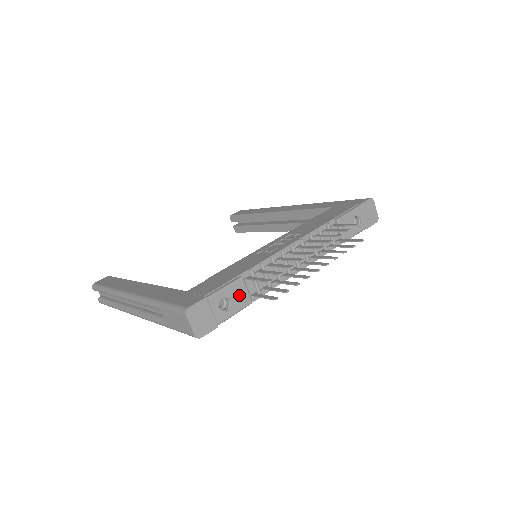
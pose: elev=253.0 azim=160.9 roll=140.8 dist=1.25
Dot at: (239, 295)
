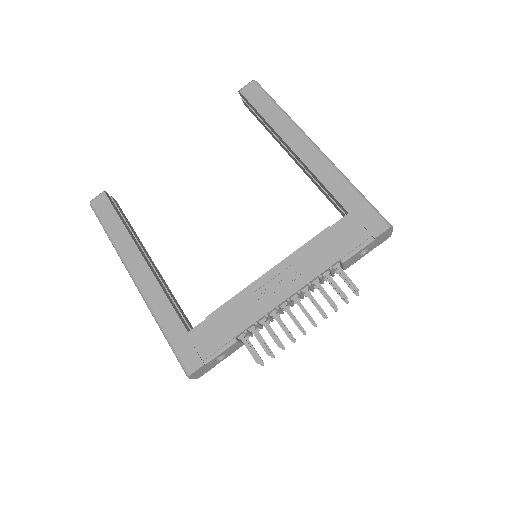
Dot at: (233, 349)
